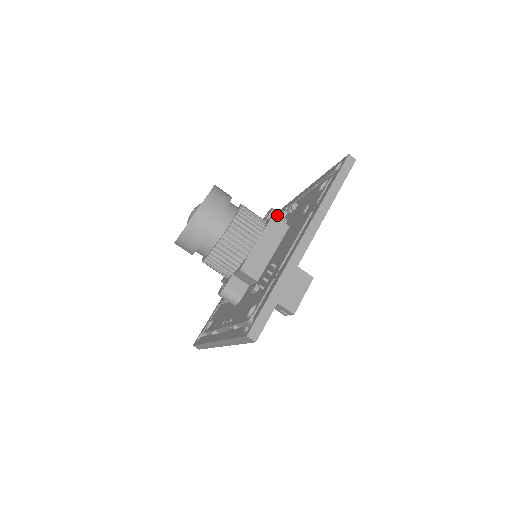
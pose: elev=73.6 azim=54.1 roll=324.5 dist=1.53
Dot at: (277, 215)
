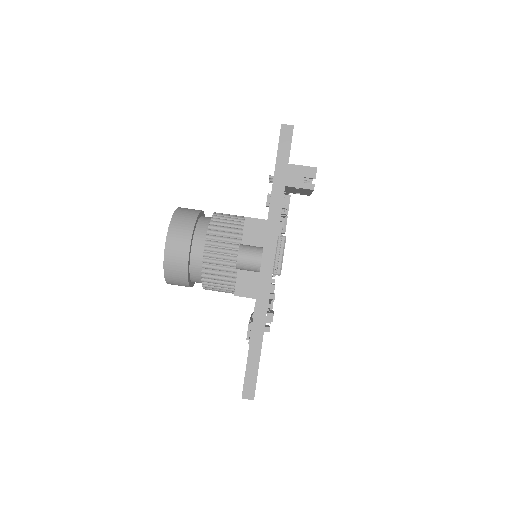
Dot at: occluded
